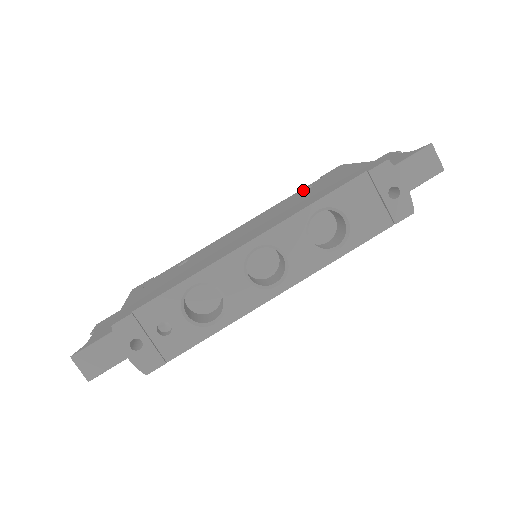
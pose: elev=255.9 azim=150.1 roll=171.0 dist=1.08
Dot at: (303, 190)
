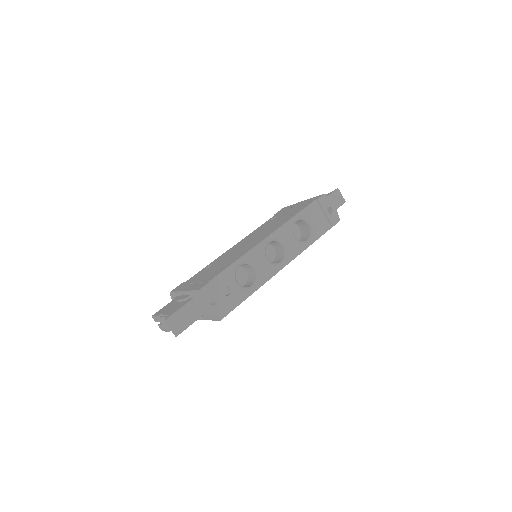
Dot at: (270, 220)
